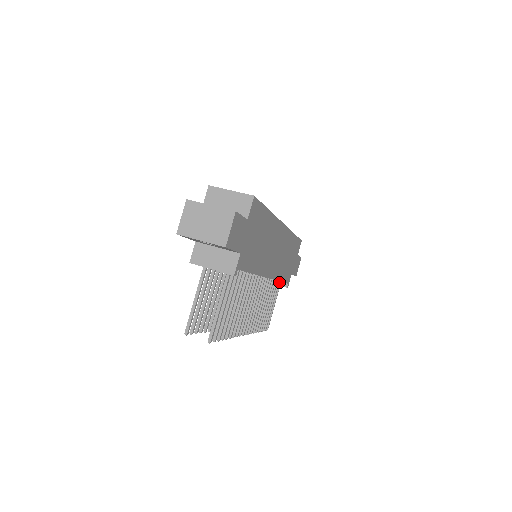
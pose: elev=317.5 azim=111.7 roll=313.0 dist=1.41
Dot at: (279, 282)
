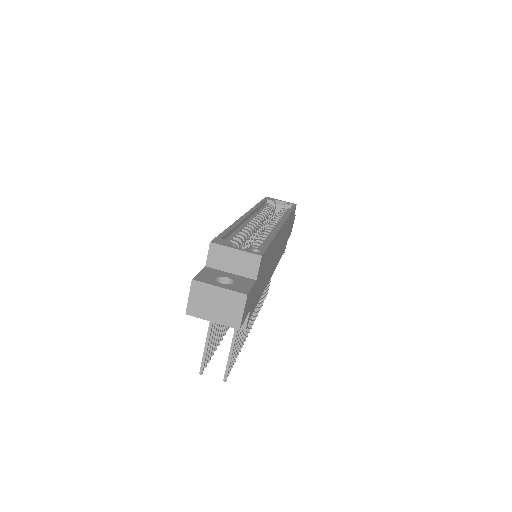
Dot at: occluded
